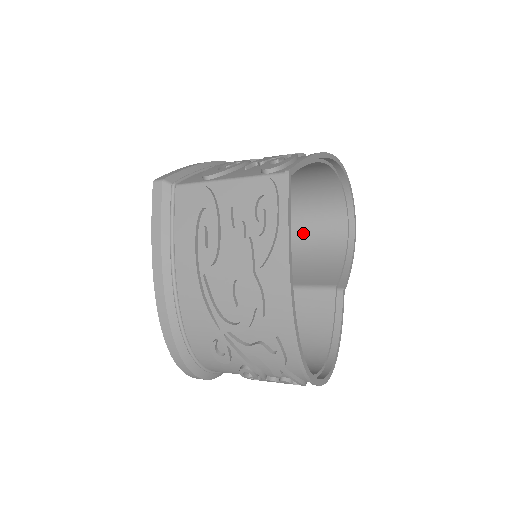
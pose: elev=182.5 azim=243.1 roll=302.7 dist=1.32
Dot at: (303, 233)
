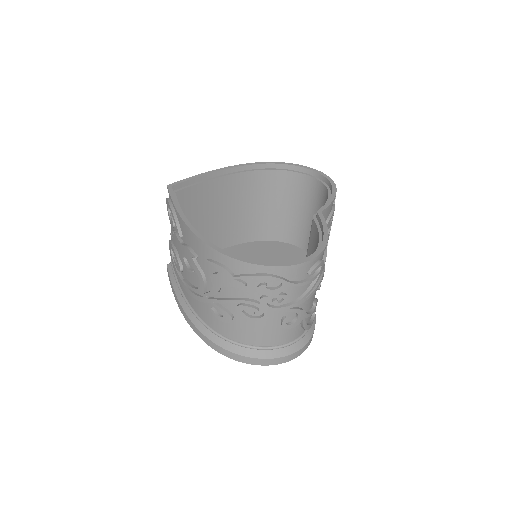
Dot at: occluded
